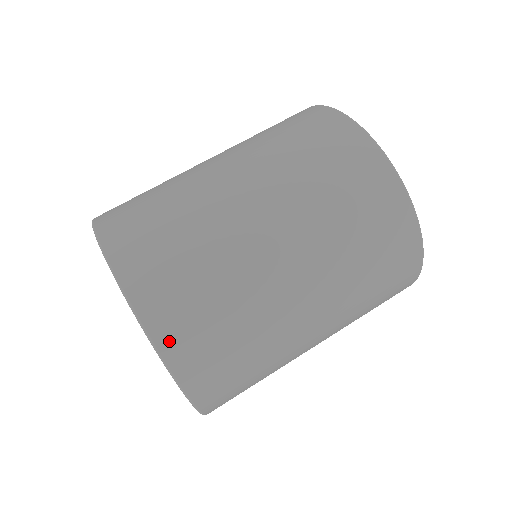
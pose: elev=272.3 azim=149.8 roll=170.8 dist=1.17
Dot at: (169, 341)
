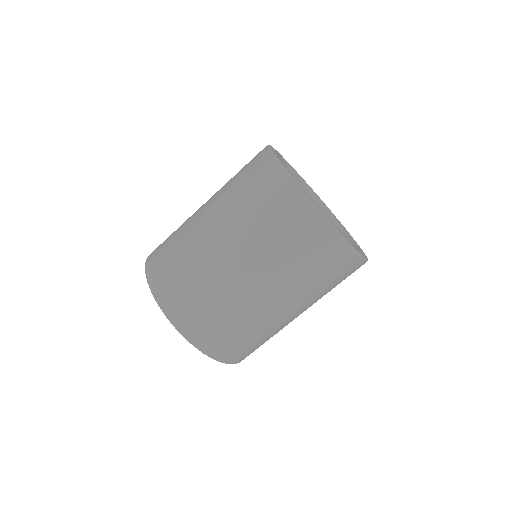
Dot at: (162, 296)
